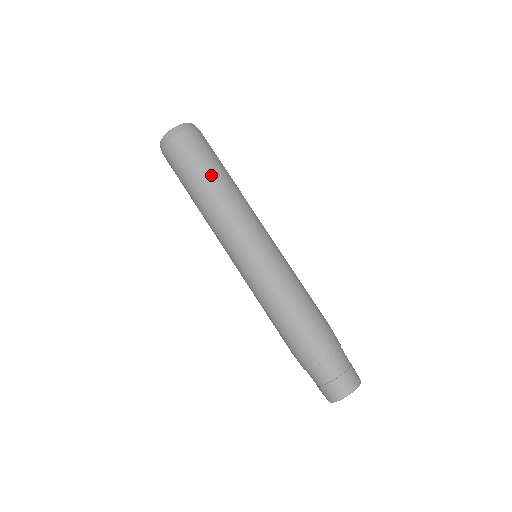
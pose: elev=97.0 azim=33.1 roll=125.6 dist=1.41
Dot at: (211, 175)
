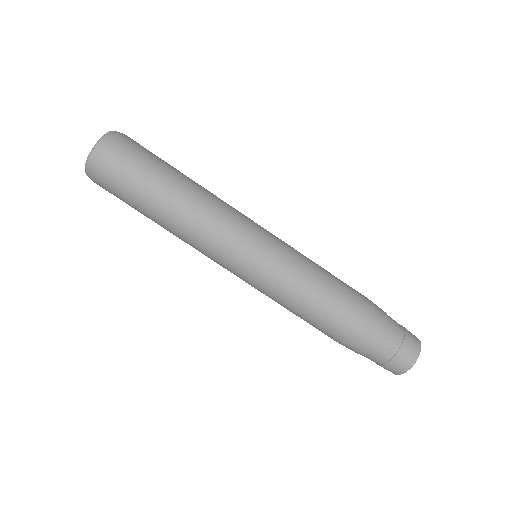
Dot at: (175, 177)
